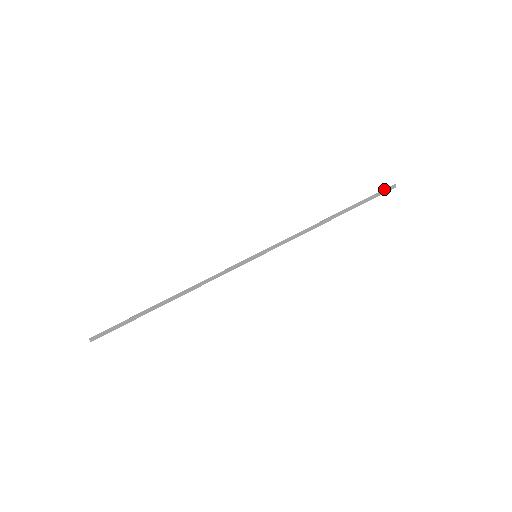
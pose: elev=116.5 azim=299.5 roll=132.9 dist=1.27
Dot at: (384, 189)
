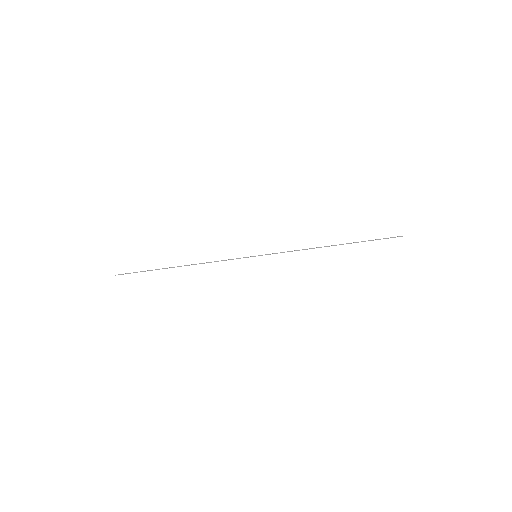
Dot at: occluded
